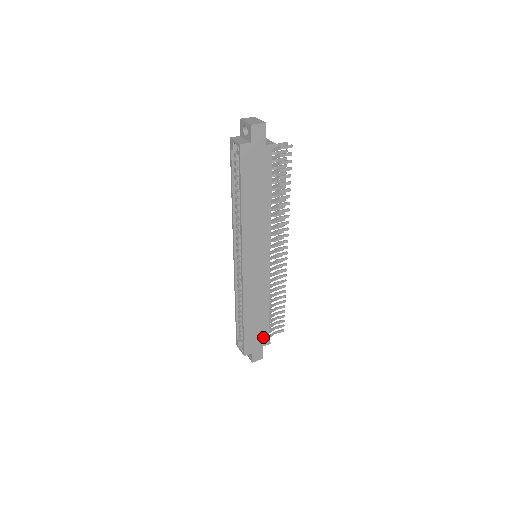
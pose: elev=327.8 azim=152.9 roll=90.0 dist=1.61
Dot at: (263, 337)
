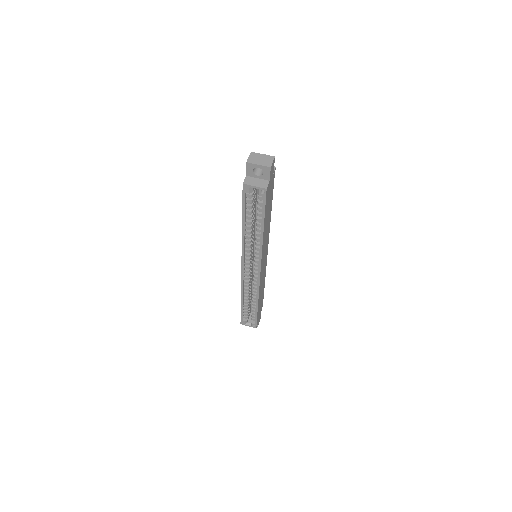
Dot at: occluded
